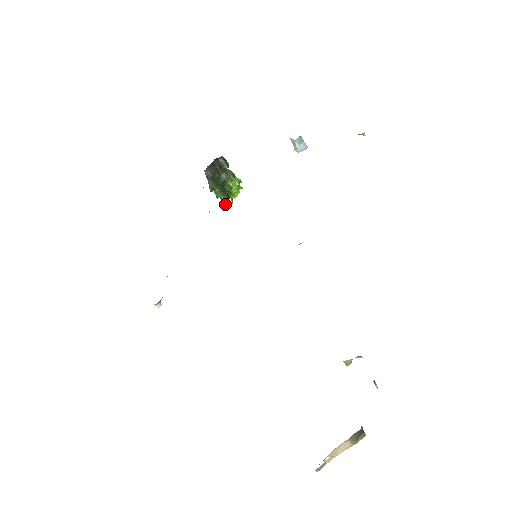
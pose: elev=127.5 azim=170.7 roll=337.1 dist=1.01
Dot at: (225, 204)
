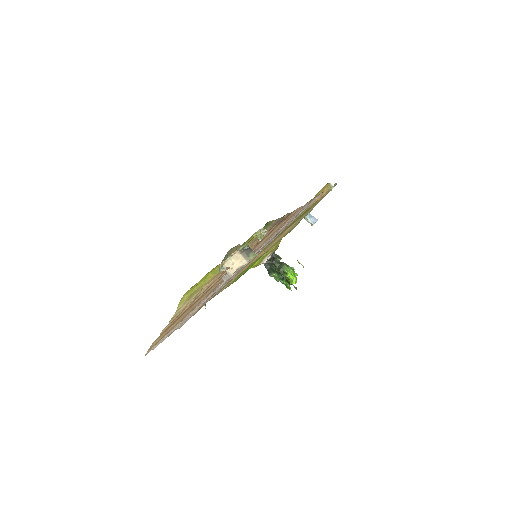
Dot at: (287, 288)
